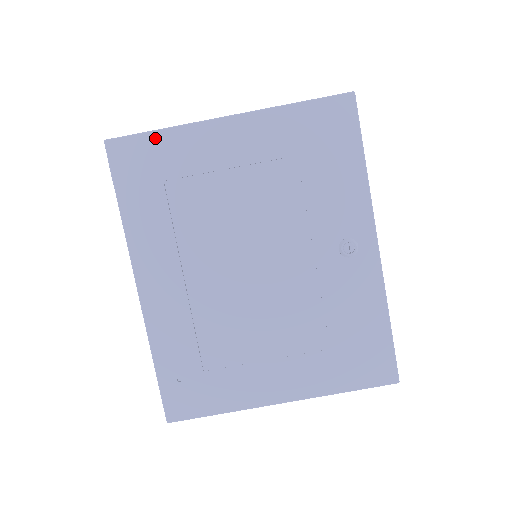
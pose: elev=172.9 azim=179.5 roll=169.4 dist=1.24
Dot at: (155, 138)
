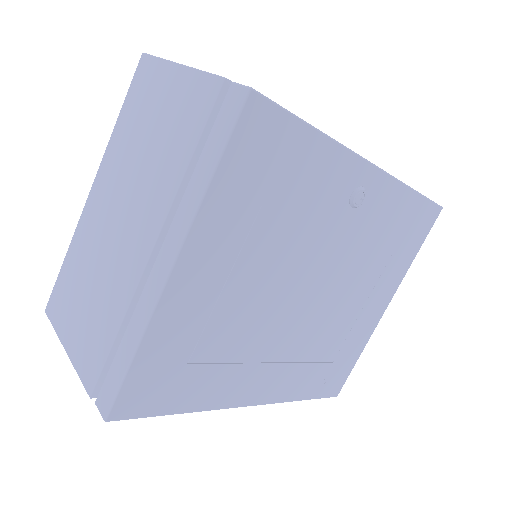
Dot at: (140, 364)
